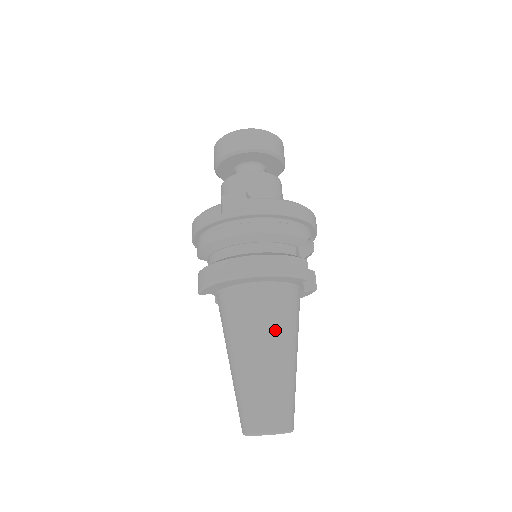
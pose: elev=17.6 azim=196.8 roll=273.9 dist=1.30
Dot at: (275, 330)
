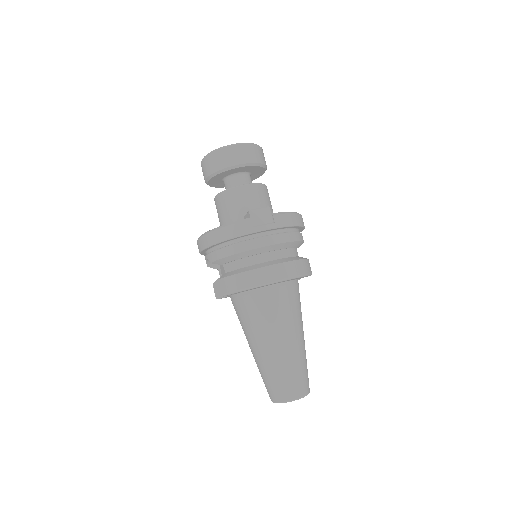
Dot at: (296, 319)
